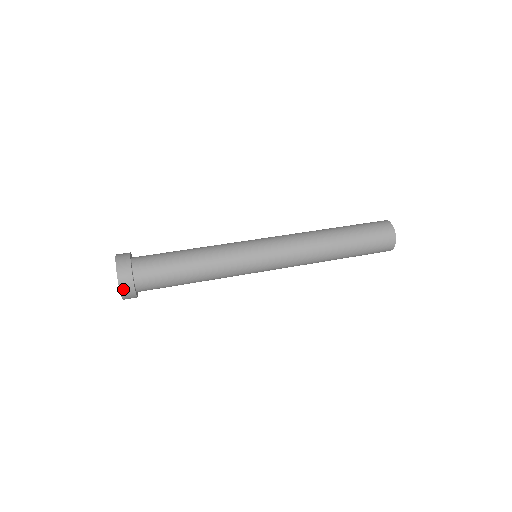
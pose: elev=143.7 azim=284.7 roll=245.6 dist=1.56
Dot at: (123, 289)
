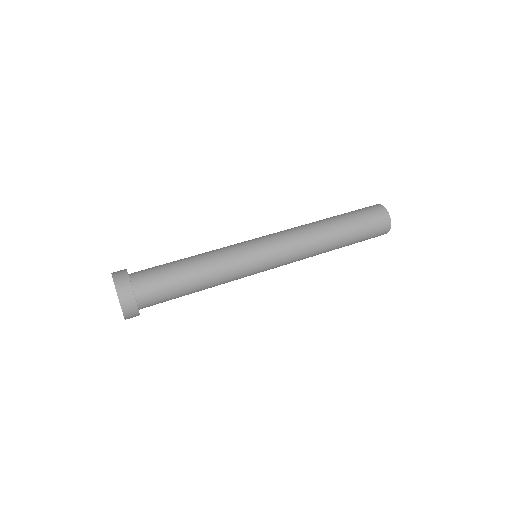
Dot at: (127, 315)
